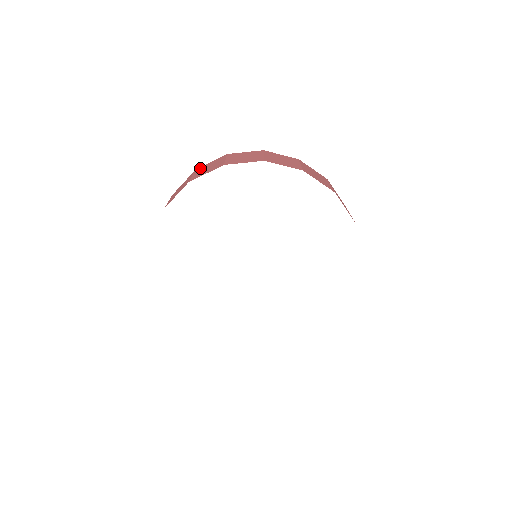
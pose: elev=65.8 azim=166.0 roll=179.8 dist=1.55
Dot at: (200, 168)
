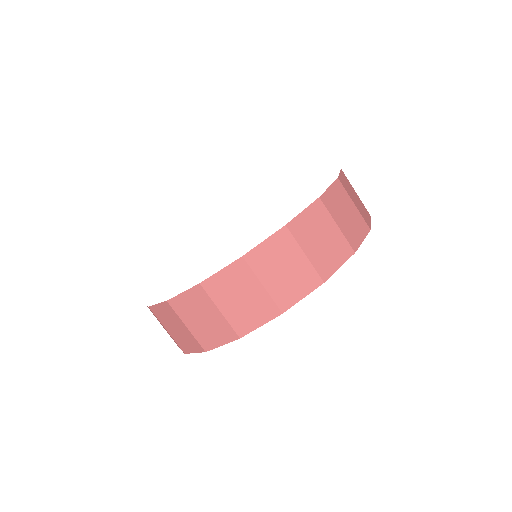
Dot at: (256, 259)
